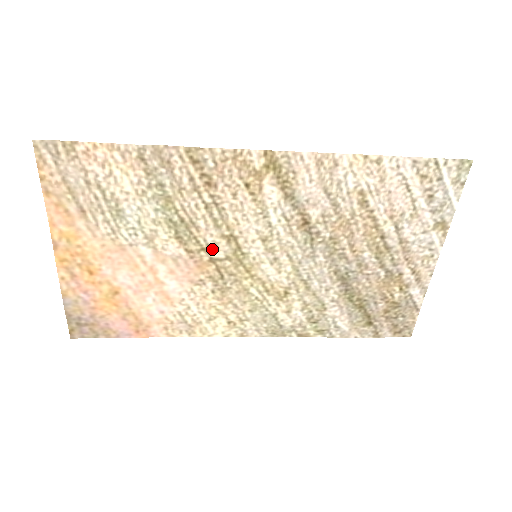
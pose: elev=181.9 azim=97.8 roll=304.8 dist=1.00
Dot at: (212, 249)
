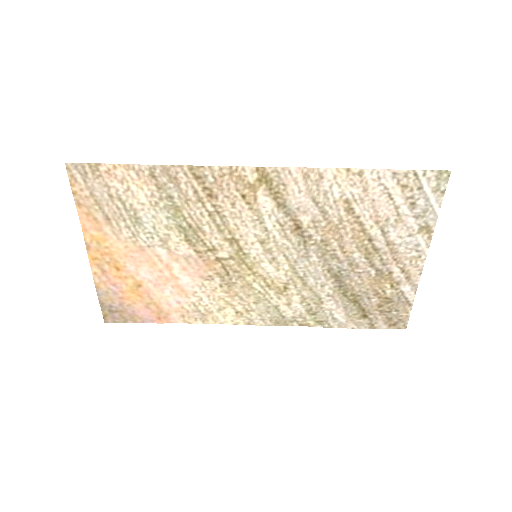
Dot at: (217, 250)
